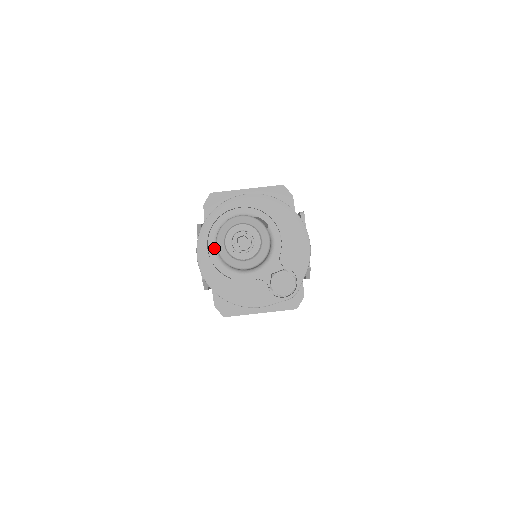
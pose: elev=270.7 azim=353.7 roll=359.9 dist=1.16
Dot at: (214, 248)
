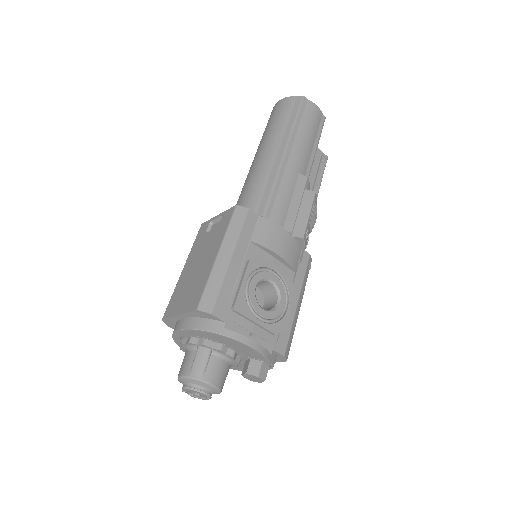
Dot at: occluded
